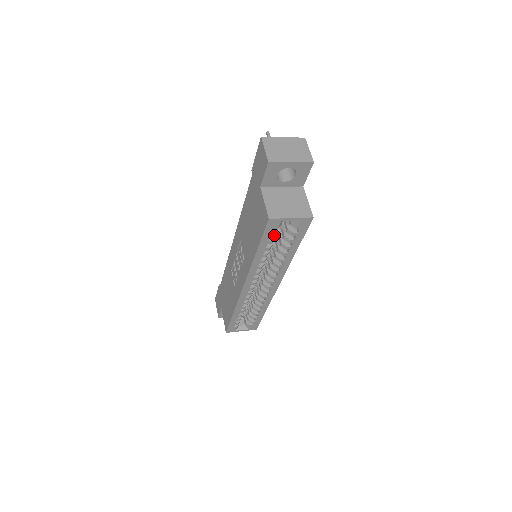
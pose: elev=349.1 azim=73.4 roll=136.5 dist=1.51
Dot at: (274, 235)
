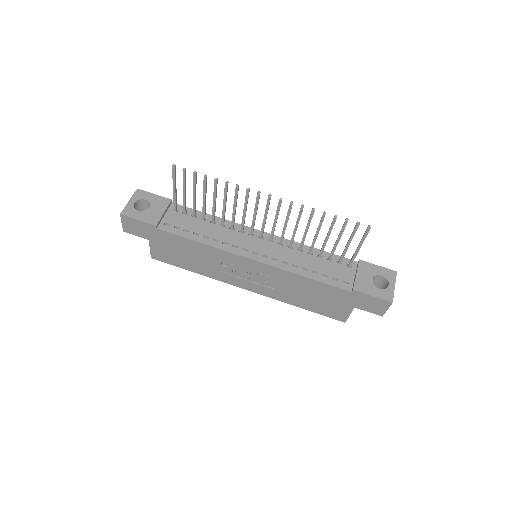
Dot at: occluded
